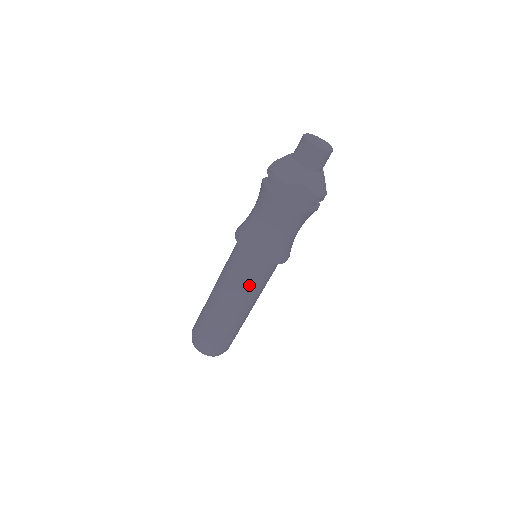
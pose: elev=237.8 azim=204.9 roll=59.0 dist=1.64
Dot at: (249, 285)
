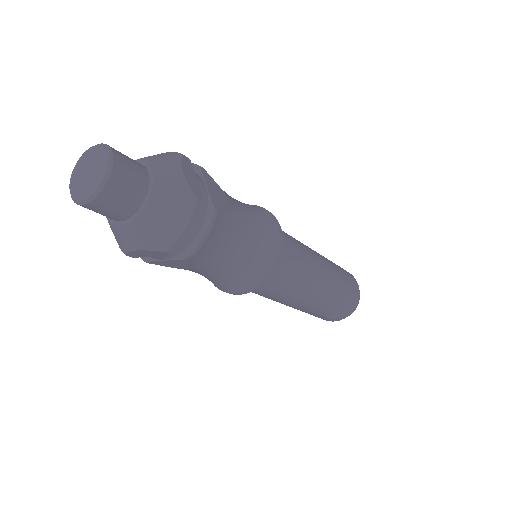
Dot at: (270, 297)
